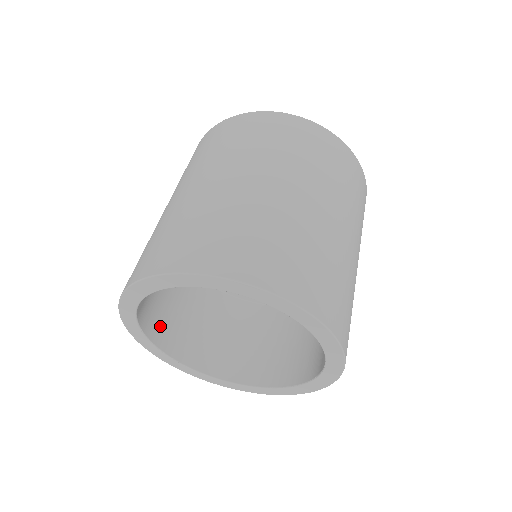
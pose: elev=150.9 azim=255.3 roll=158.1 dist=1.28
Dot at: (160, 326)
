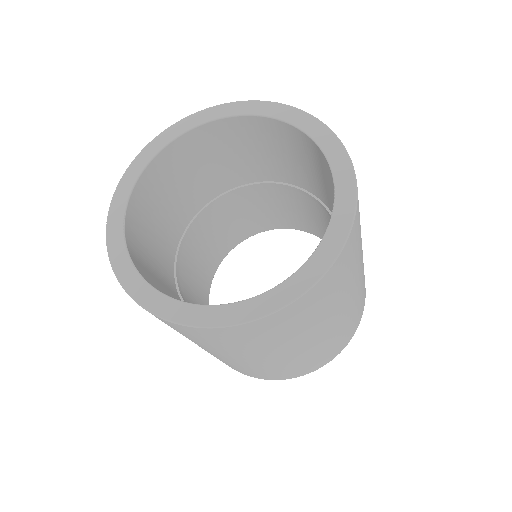
Dot at: (137, 251)
